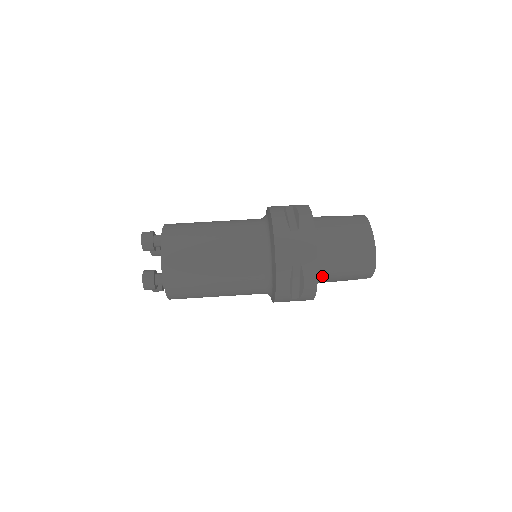
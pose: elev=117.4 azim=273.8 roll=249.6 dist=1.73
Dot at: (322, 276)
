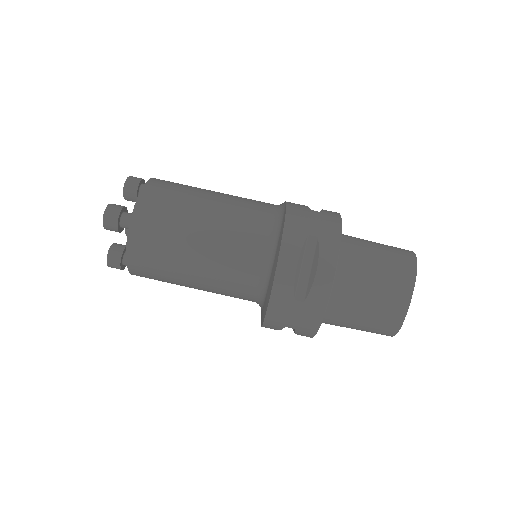
Dot at: occluded
